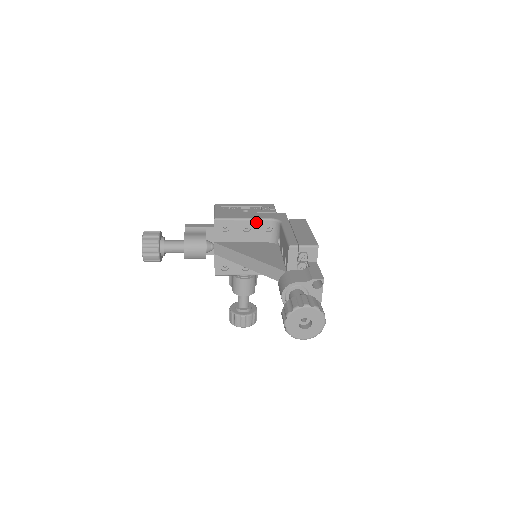
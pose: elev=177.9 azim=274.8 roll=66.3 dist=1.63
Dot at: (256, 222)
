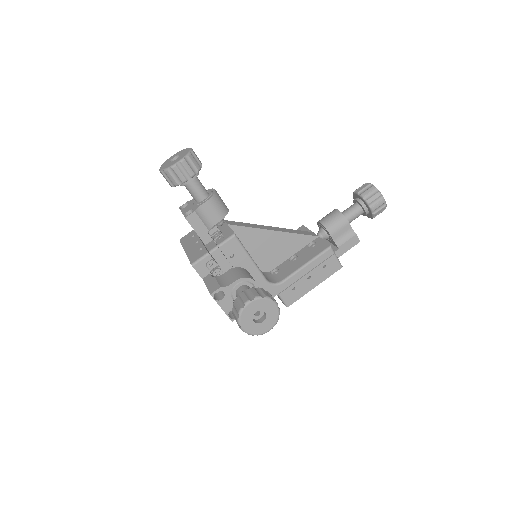
Dot at: occluded
